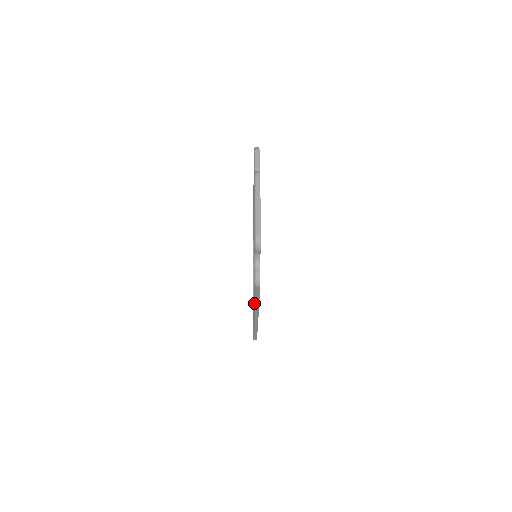
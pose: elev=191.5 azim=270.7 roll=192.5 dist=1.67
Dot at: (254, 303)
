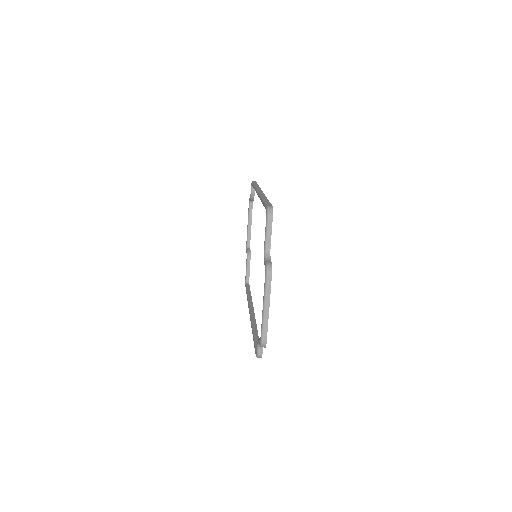
Dot at: occluded
